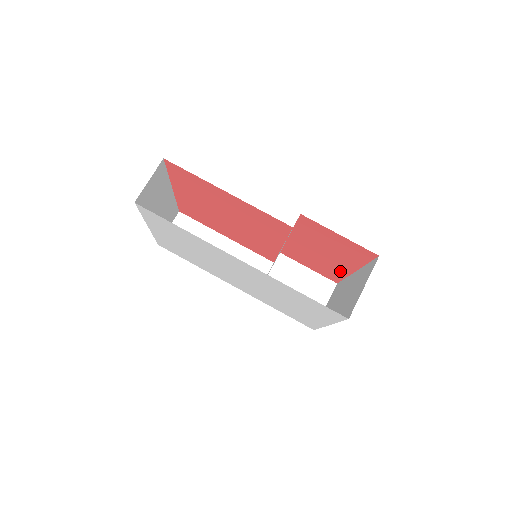
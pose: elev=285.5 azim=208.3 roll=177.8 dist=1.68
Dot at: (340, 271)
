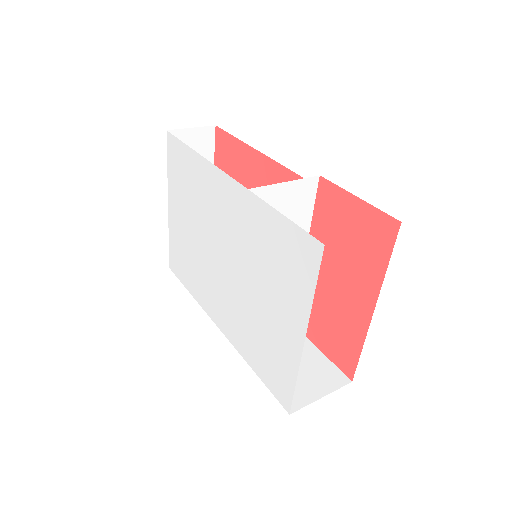
Dot at: (356, 327)
